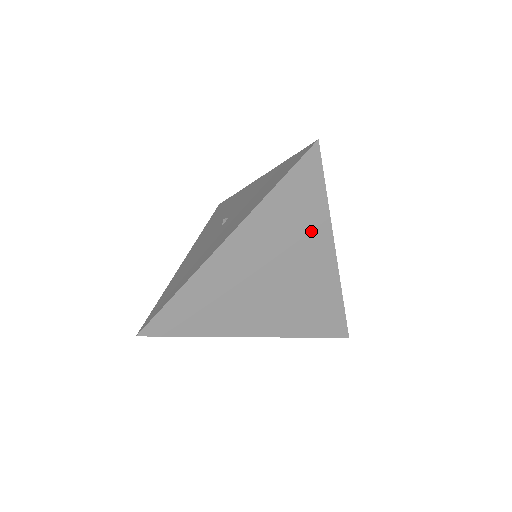
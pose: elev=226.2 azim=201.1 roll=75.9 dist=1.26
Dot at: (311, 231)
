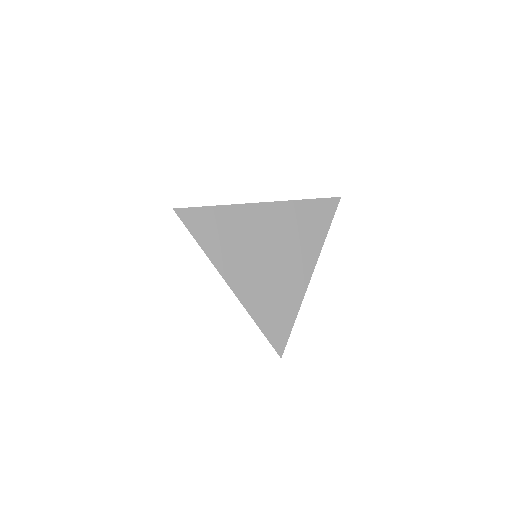
Dot at: (308, 245)
